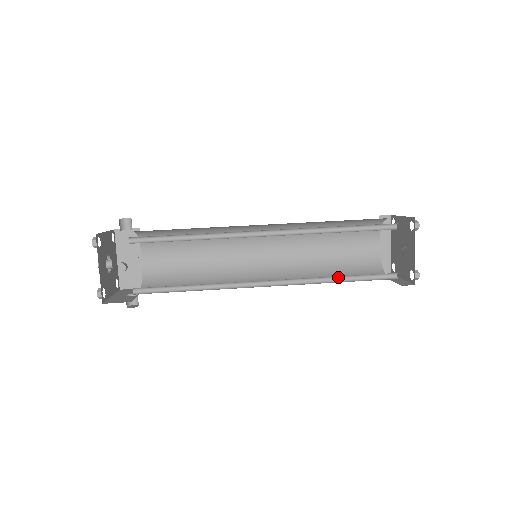
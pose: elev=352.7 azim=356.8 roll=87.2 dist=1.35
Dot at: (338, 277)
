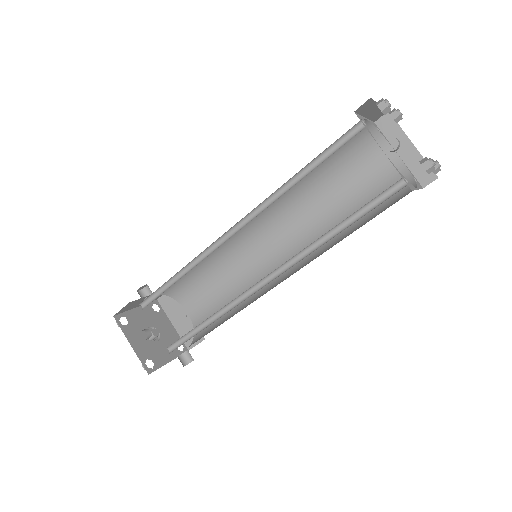
Dot at: (335, 228)
